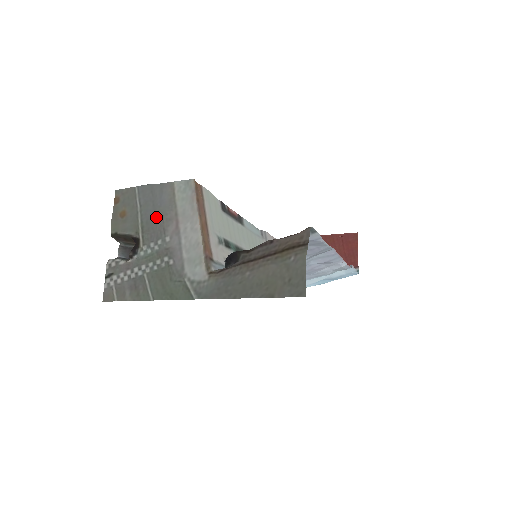
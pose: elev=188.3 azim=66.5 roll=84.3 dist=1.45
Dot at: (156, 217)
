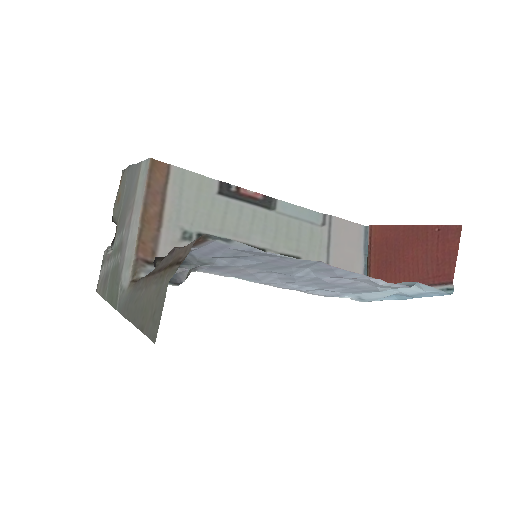
Dot at: (126, 204)
